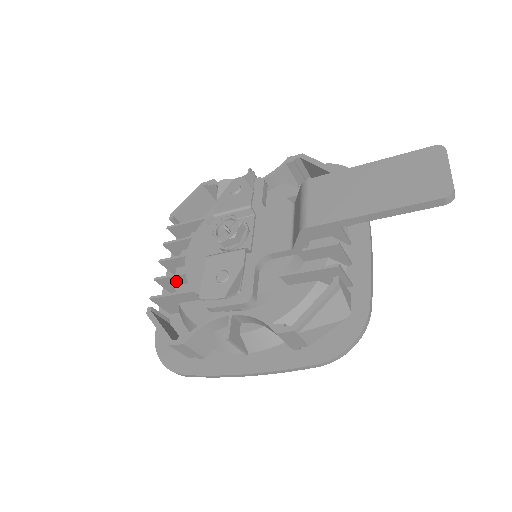
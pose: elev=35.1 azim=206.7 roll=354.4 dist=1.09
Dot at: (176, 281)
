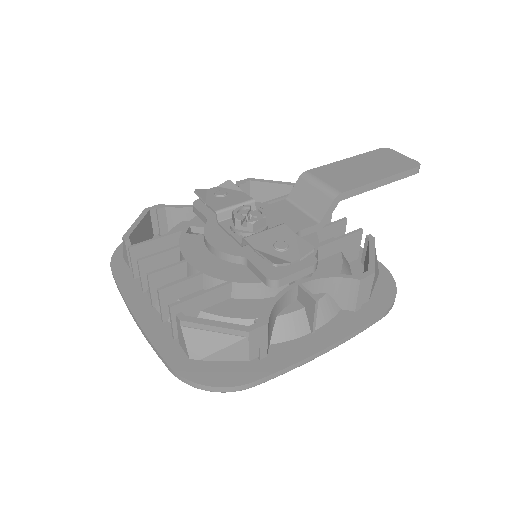
Dot at: (184, 290)
